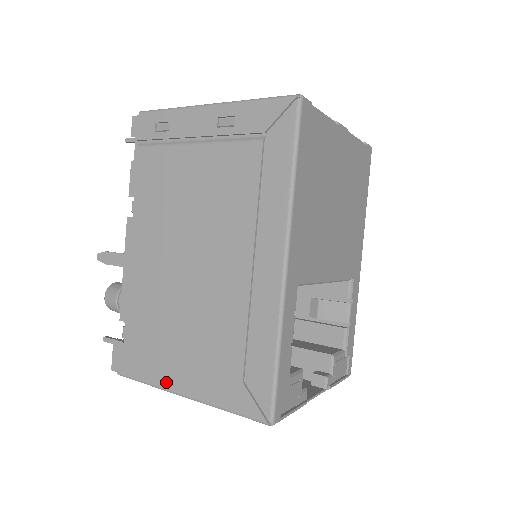
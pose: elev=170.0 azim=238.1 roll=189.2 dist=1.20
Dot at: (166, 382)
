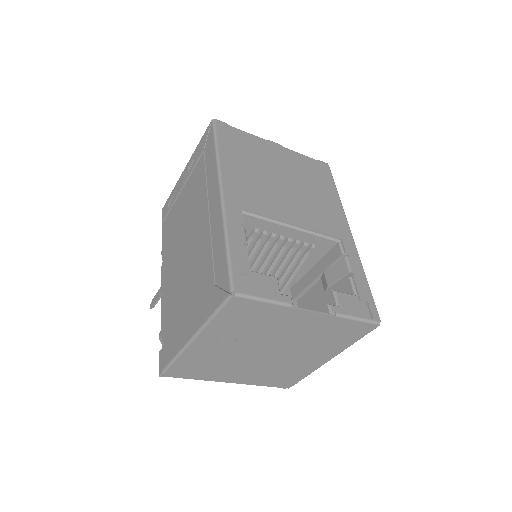
Dot at: (182, 342)
